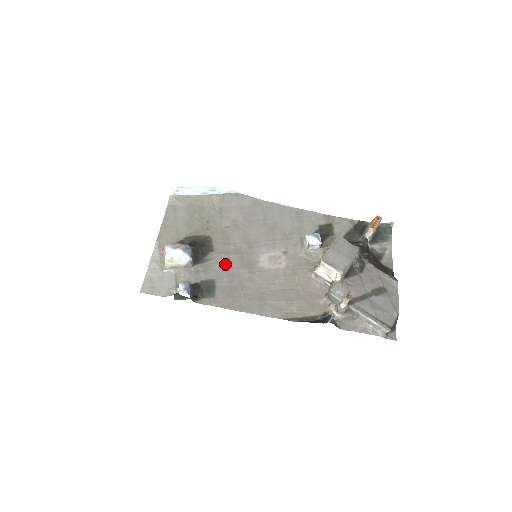
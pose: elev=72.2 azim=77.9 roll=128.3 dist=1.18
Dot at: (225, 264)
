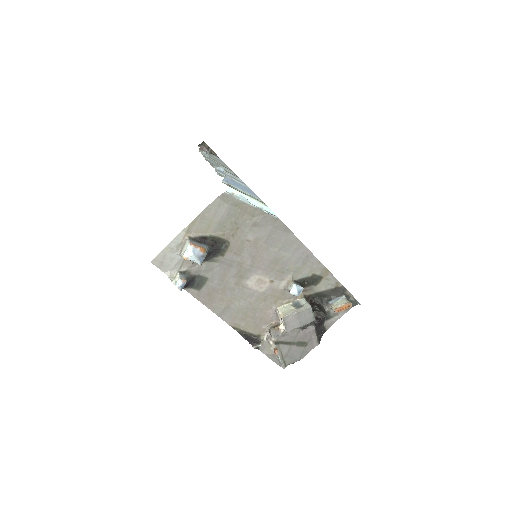
Dot at: (224, 270)
